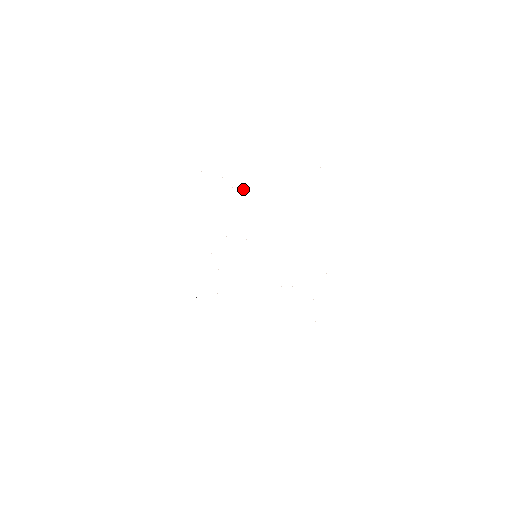
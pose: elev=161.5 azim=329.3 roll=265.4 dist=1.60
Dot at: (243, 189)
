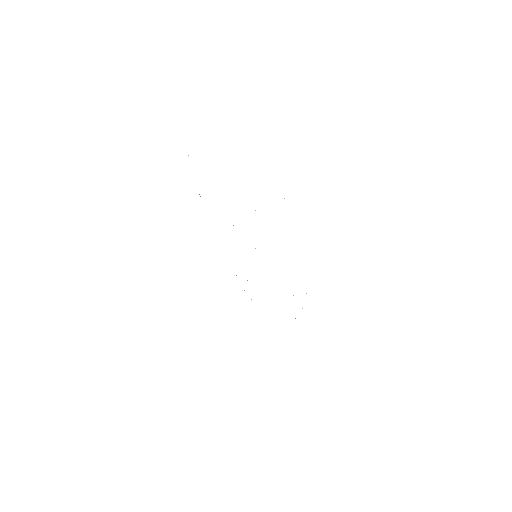
Dot at: occluded
